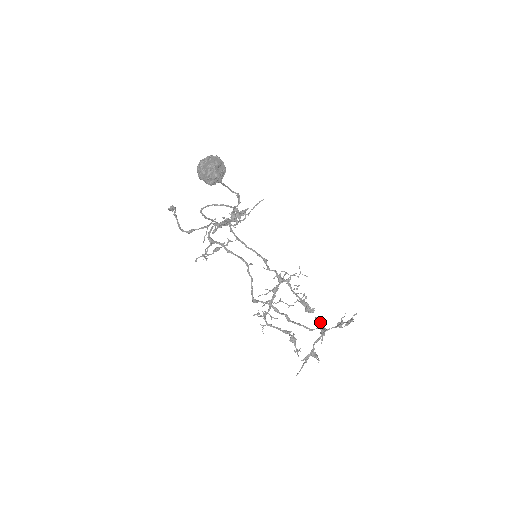
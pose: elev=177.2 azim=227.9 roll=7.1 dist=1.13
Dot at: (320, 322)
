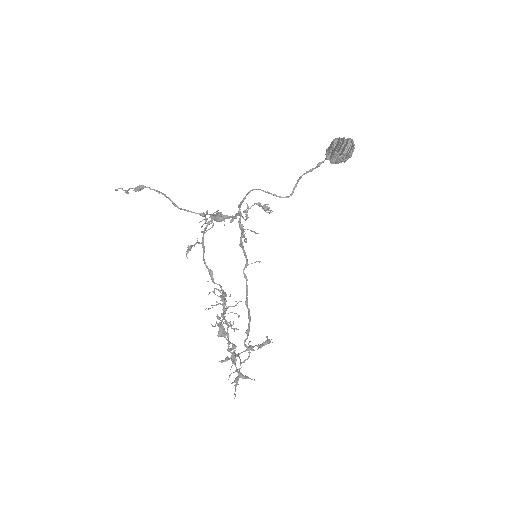
Dot at: (235, 346)
